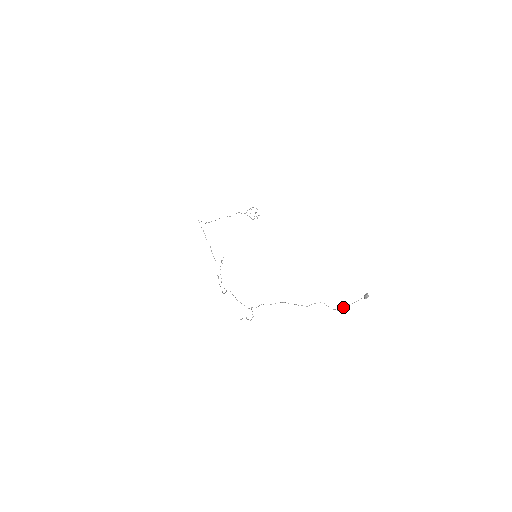
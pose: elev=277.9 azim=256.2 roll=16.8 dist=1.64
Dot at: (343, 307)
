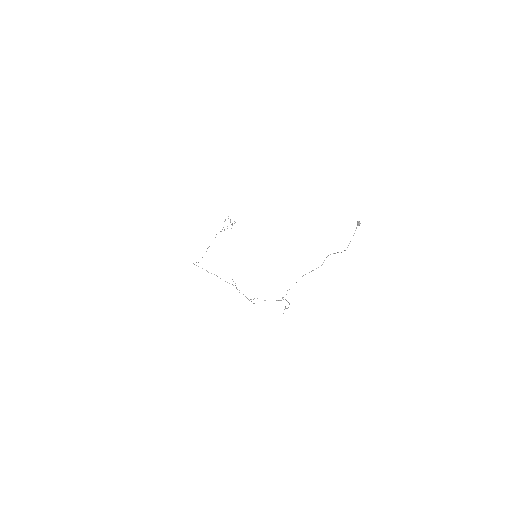
Dot at: (348, 245)
